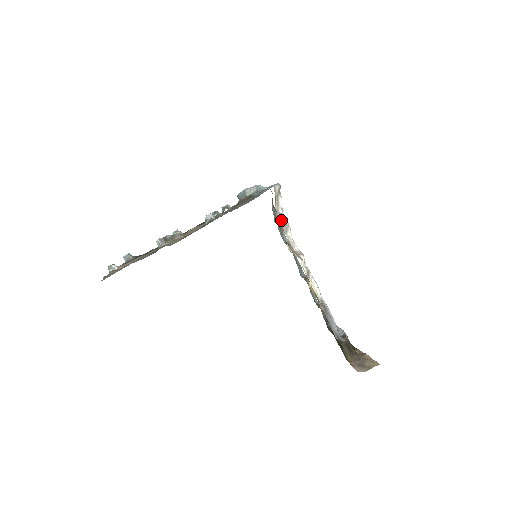
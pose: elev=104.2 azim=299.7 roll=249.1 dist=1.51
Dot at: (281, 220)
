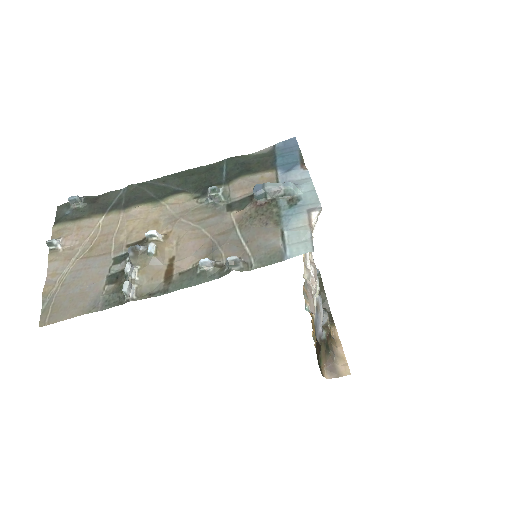
Dot at: occluded
